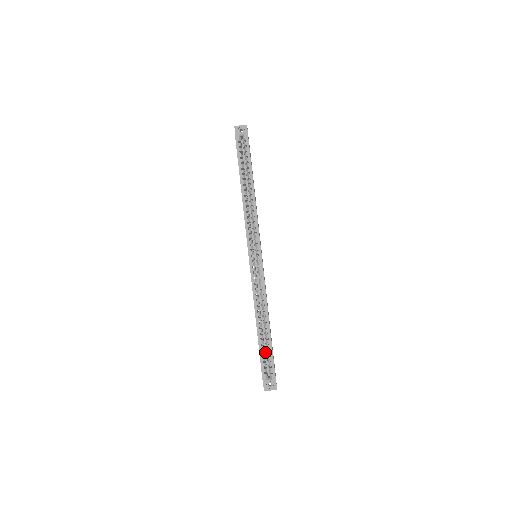
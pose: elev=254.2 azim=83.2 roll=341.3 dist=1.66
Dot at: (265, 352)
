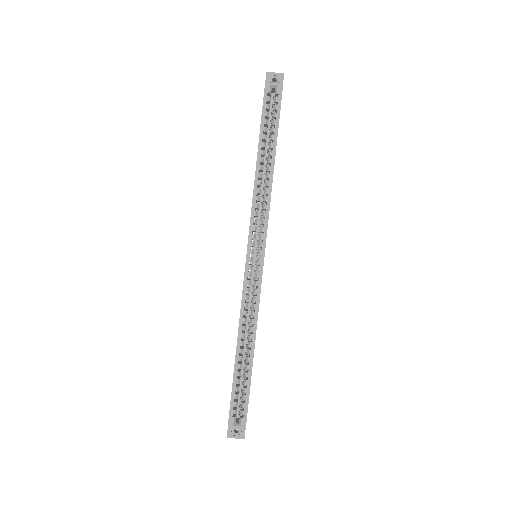
Dot at: (239, 386)
